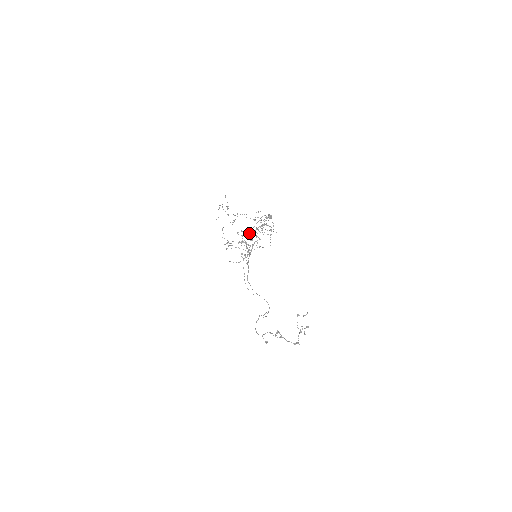
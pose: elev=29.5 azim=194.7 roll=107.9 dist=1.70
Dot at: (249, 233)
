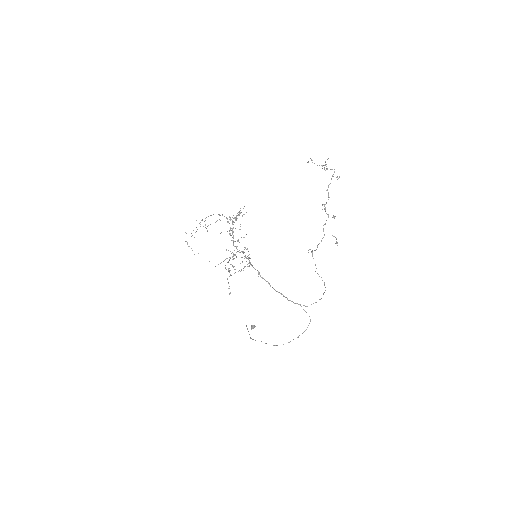
Dot at: occluded
